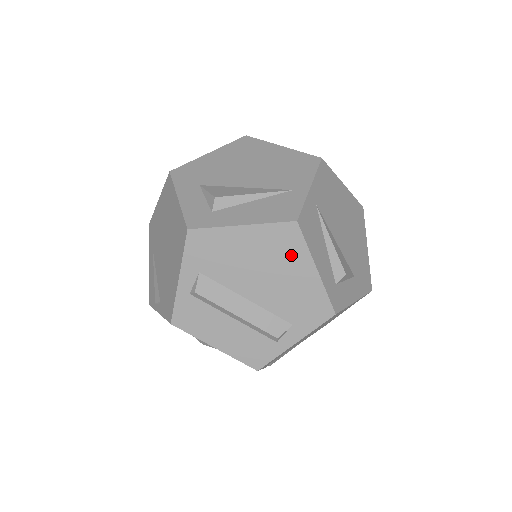
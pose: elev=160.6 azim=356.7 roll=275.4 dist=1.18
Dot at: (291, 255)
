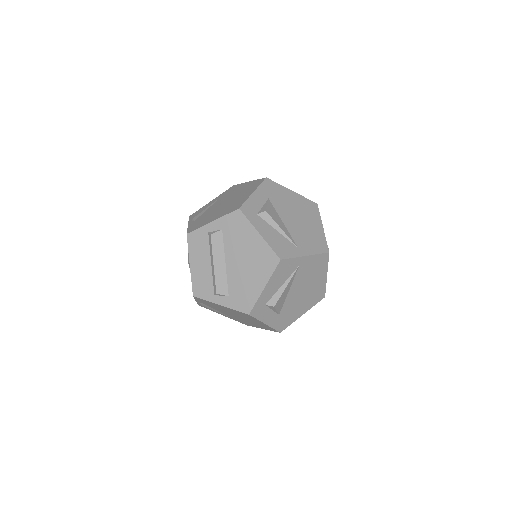
Dot at: (262, 269)
